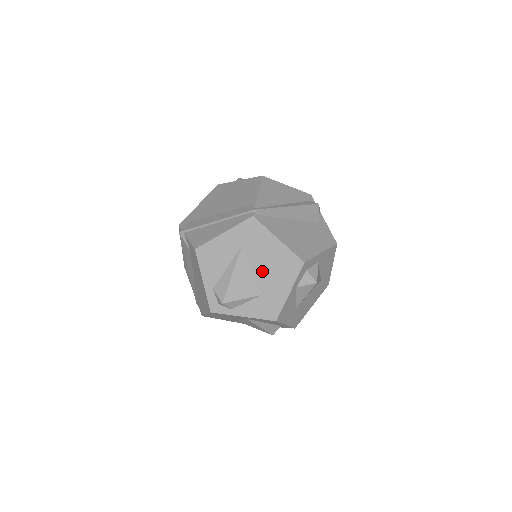
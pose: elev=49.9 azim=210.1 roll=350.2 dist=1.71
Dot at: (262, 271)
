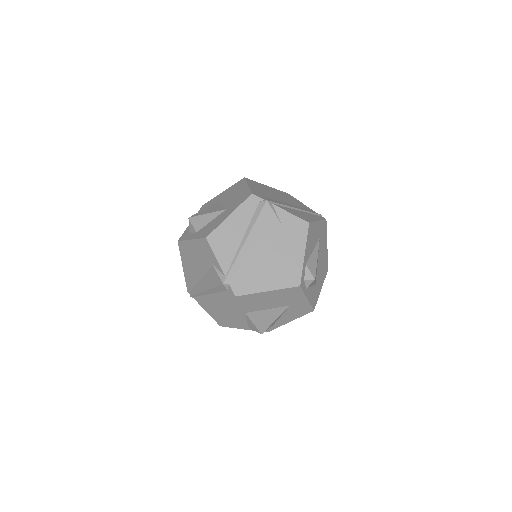
Dot at: (320, 264)
